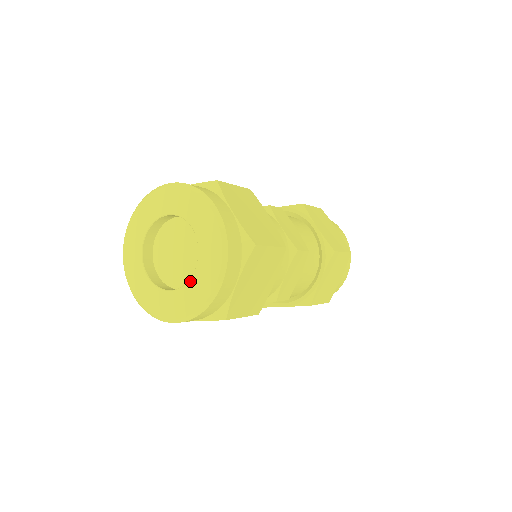
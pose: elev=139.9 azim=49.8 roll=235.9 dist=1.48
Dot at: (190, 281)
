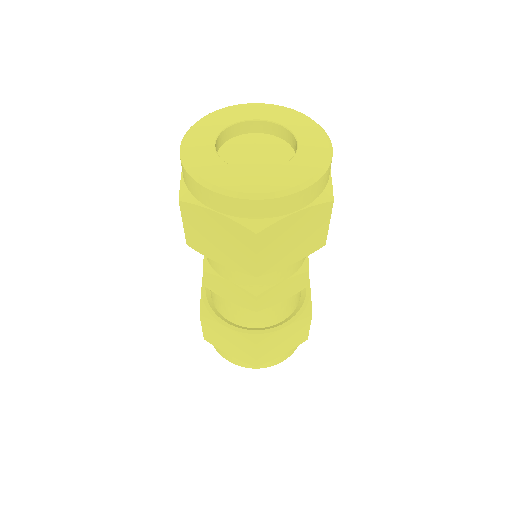
Dot at: (298, 152)
